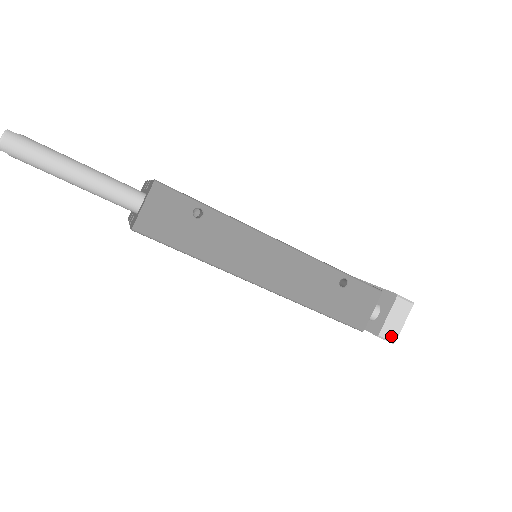
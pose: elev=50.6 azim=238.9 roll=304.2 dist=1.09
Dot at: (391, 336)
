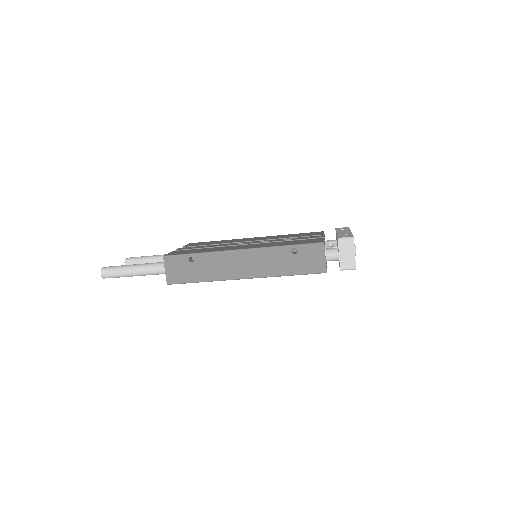
Dot at: (350, 266)
